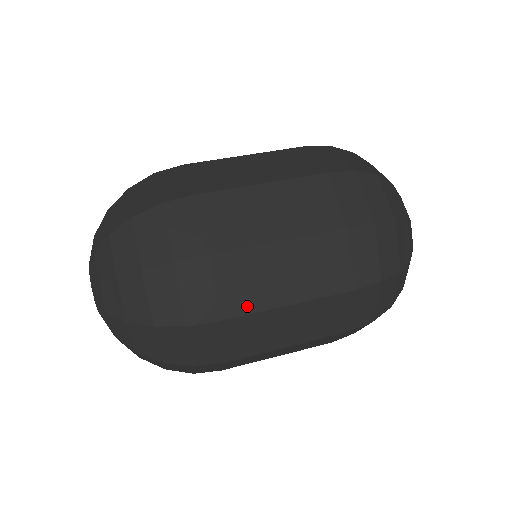
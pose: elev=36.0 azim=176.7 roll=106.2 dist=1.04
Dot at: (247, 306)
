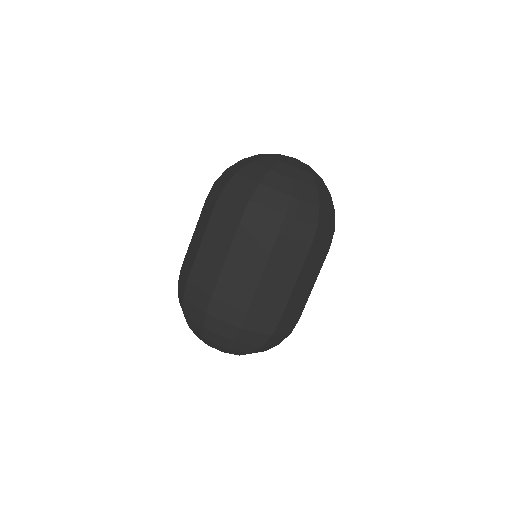
Dot at: (303, 305)
